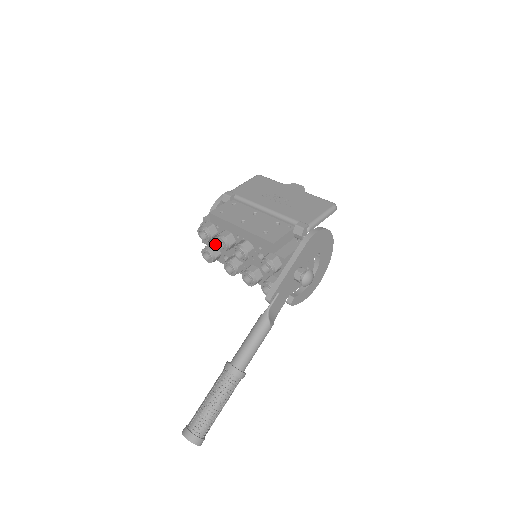
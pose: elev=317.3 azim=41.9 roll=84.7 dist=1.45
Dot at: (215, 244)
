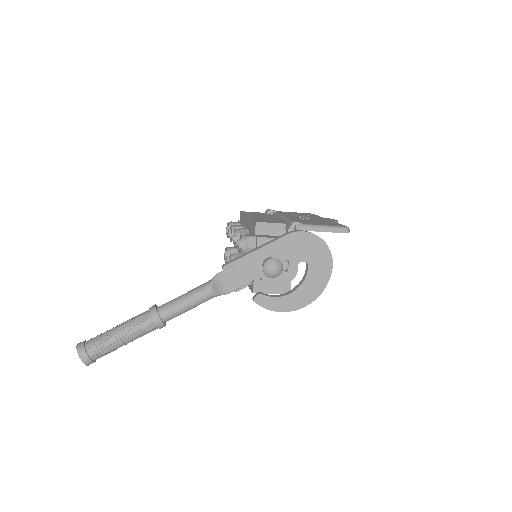
Dot at: occluded
